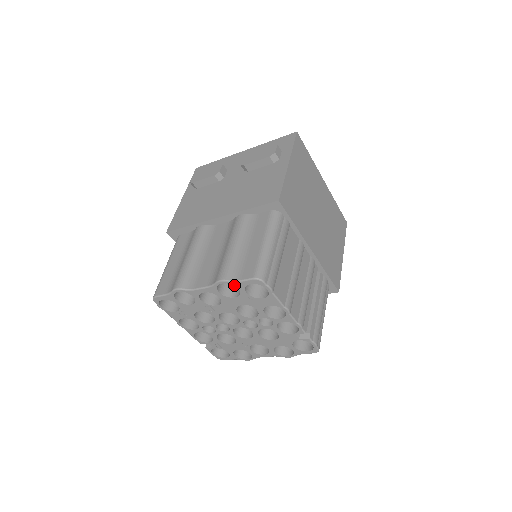
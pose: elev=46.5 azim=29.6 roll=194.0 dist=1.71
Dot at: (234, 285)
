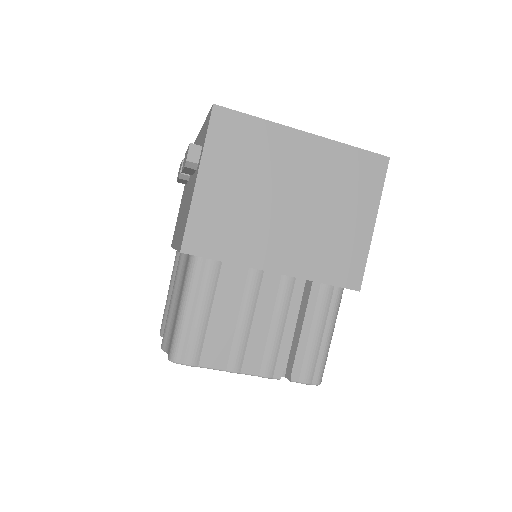
Dot at: occluded
